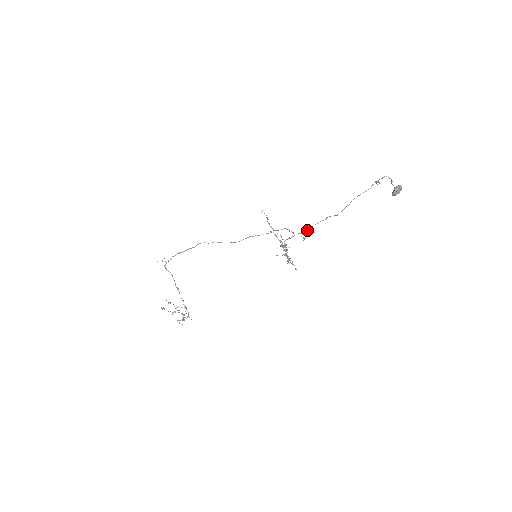
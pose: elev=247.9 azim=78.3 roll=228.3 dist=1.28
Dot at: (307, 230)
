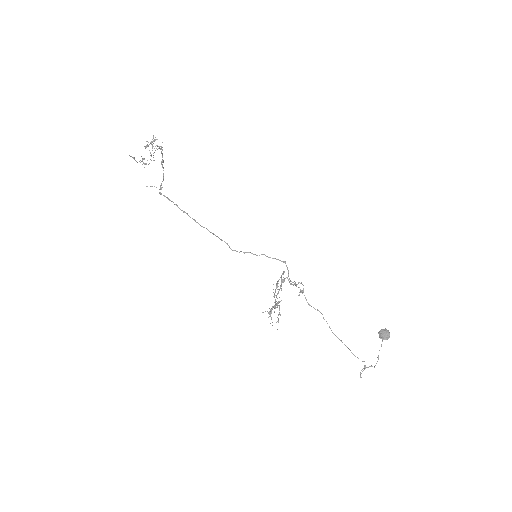
Dot at: (306, 300)
